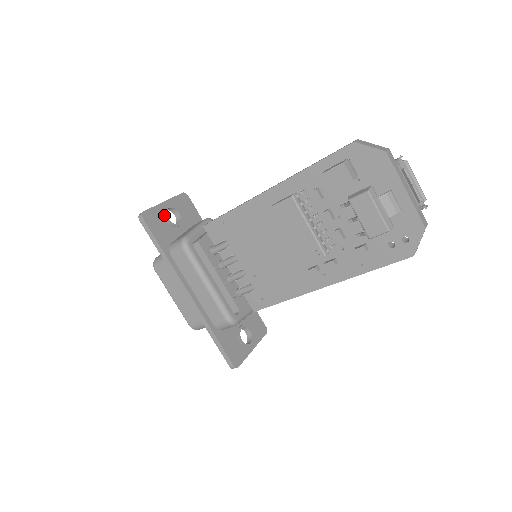
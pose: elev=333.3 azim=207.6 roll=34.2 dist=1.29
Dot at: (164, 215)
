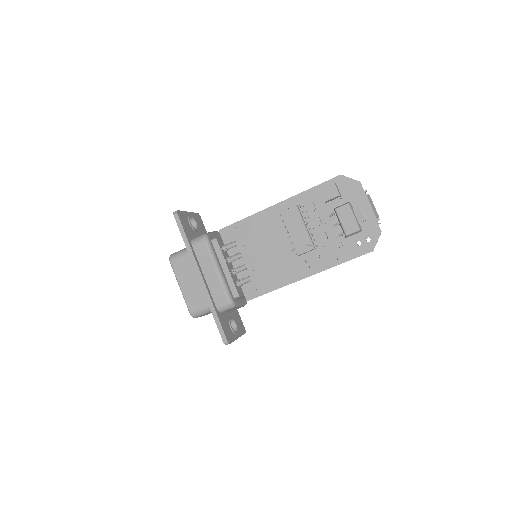
Dot at: (189, 219)
